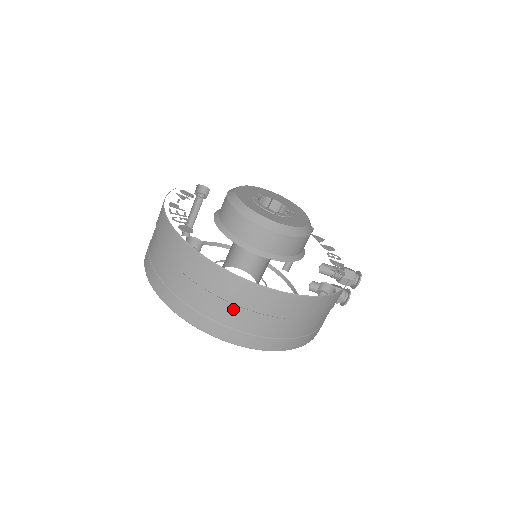
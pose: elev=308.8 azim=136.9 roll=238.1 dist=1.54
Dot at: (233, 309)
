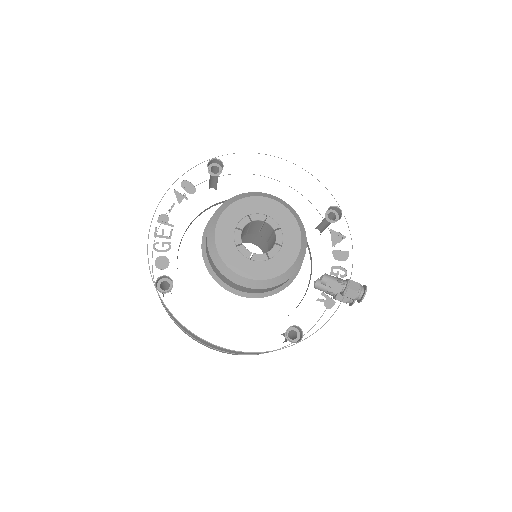
Dot at: occluded
